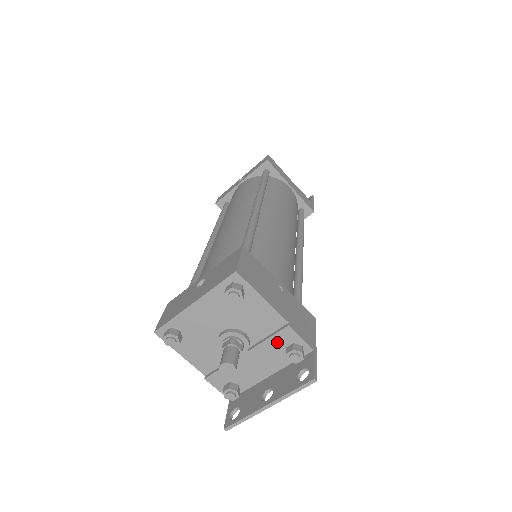
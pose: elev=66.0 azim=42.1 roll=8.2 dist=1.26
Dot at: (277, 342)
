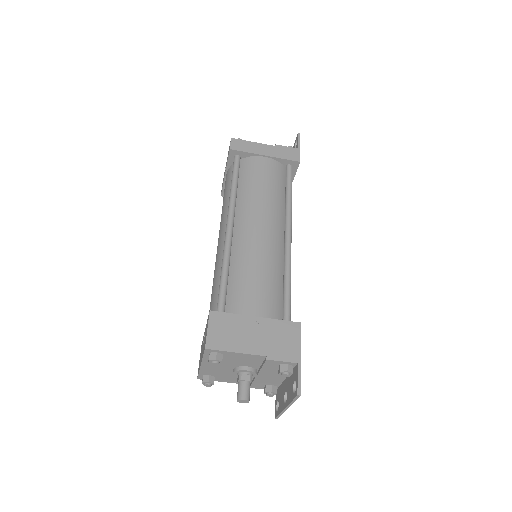
Dot at: (270, 366)
